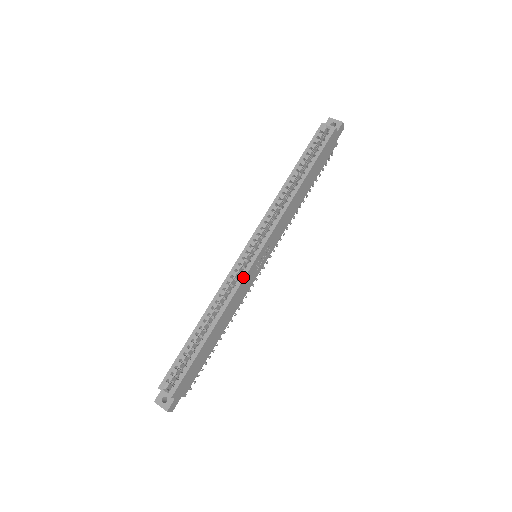
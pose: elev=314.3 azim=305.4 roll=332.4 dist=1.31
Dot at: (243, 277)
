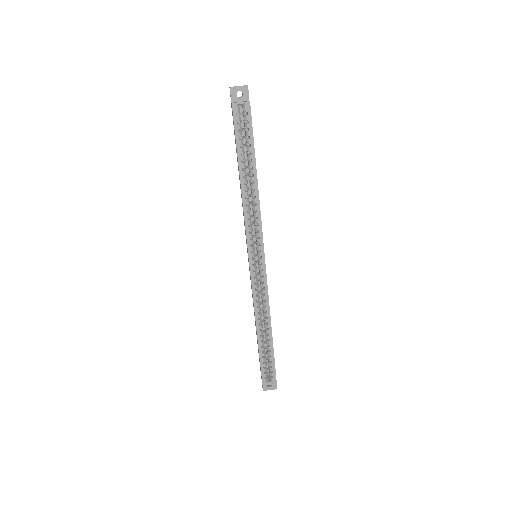
Dot at: (266, 284)
